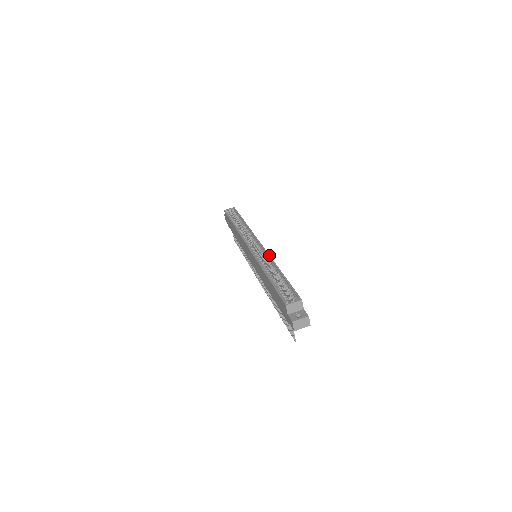
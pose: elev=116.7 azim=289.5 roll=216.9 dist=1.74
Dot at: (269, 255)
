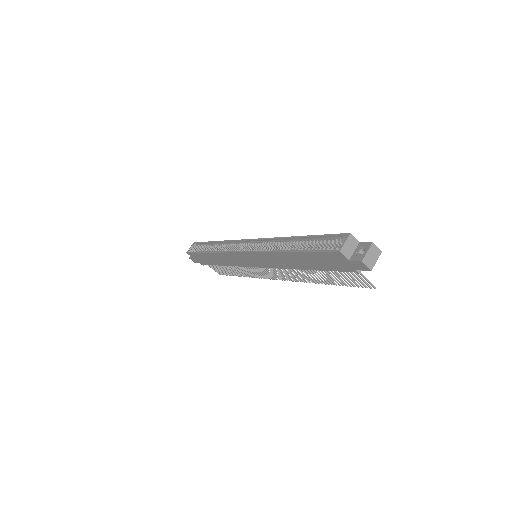
Dot at: (270, 238)
